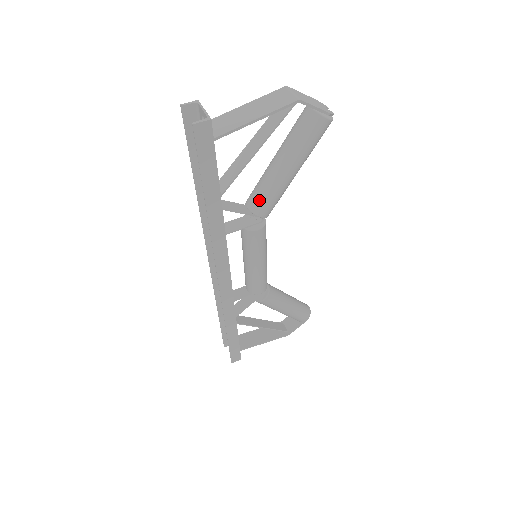
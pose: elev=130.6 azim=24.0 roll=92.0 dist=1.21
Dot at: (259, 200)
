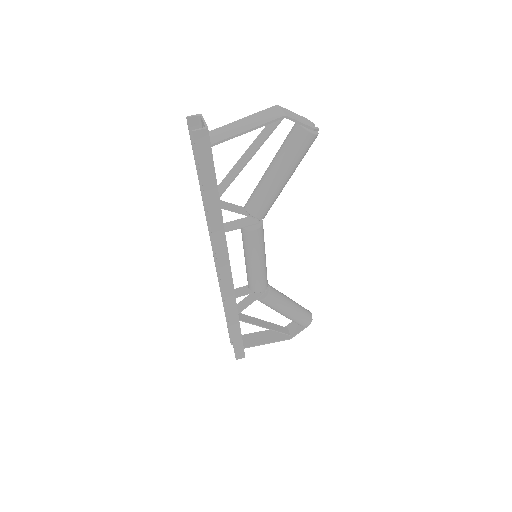
Dot at: (255, 203)
